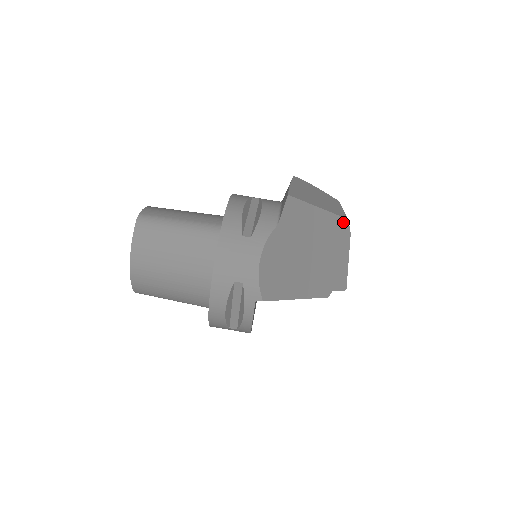
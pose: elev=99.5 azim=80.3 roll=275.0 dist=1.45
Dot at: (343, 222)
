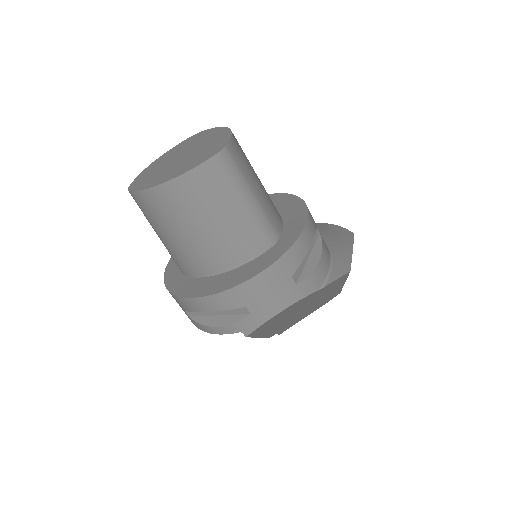
Dot at: (337, 294)
